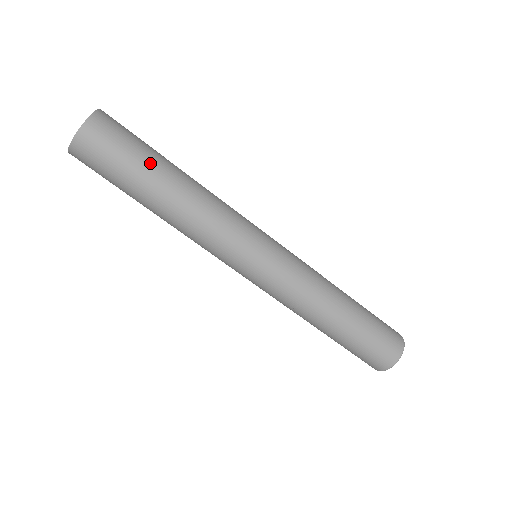
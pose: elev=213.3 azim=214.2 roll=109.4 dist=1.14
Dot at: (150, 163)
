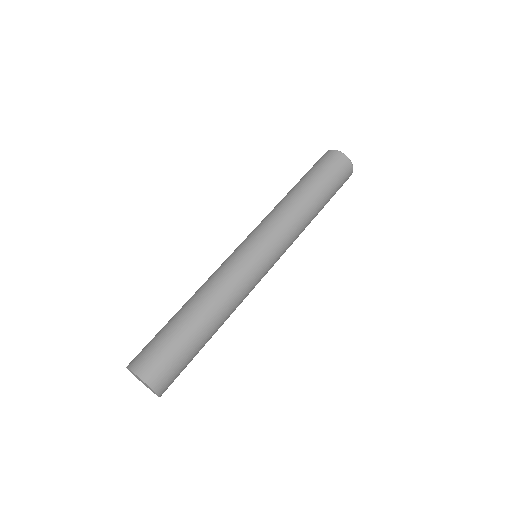
Dot at: (196, 347)
